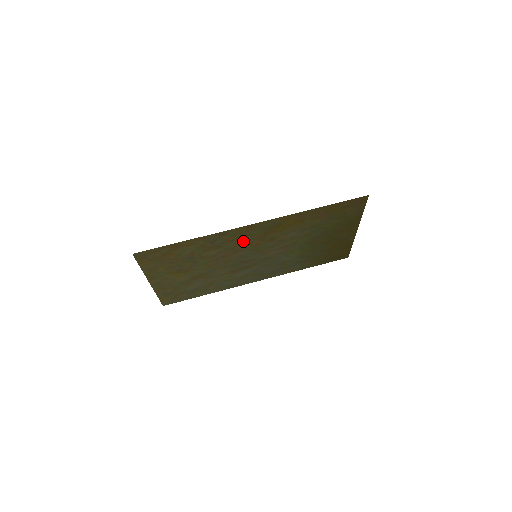
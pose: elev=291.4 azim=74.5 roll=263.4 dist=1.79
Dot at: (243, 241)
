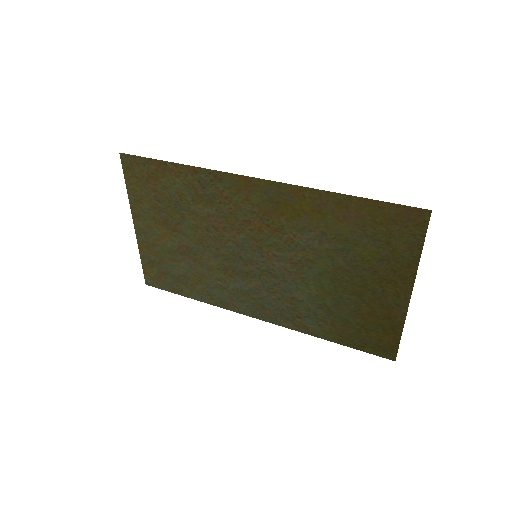
Dot at: (241, 210)
